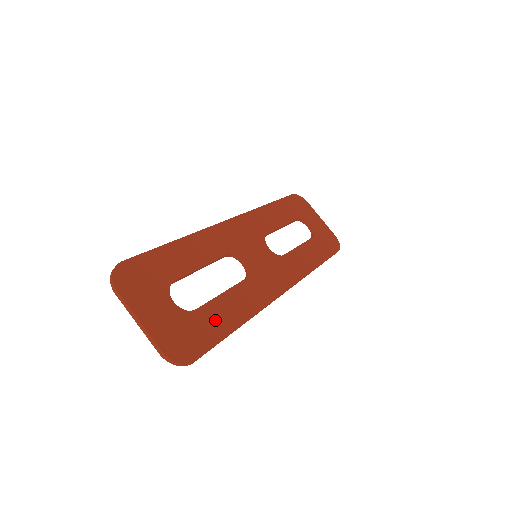
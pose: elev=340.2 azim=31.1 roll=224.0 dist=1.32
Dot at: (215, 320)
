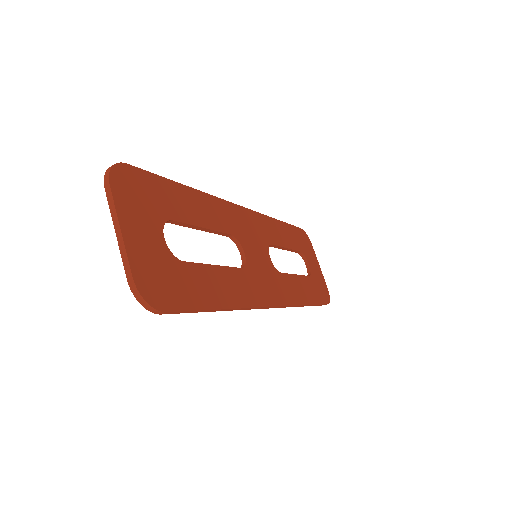
Dot at: (200, 285)
